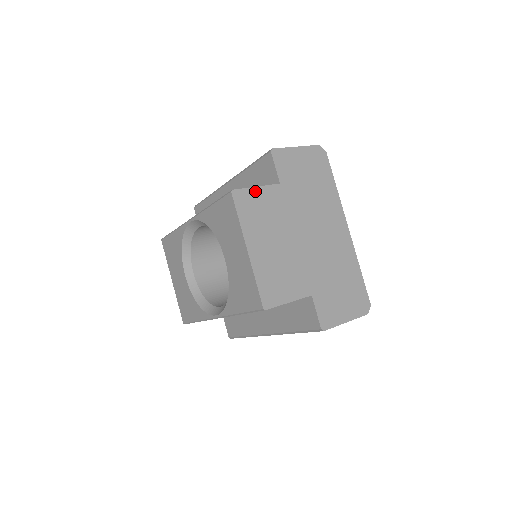
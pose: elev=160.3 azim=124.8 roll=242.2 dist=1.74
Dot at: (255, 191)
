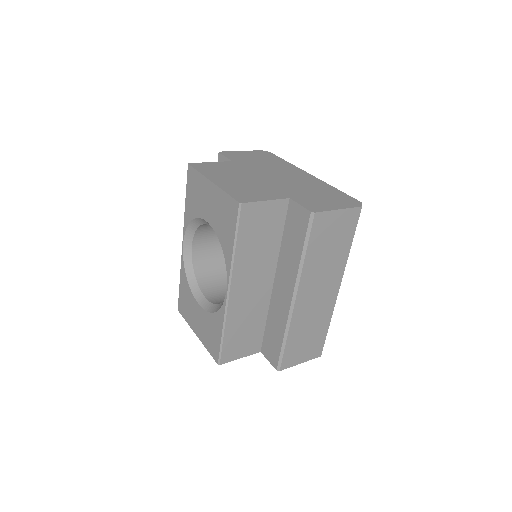
Dot at: (210, 163)
